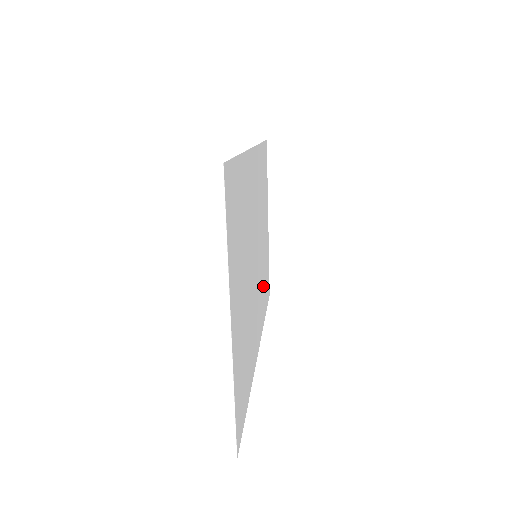
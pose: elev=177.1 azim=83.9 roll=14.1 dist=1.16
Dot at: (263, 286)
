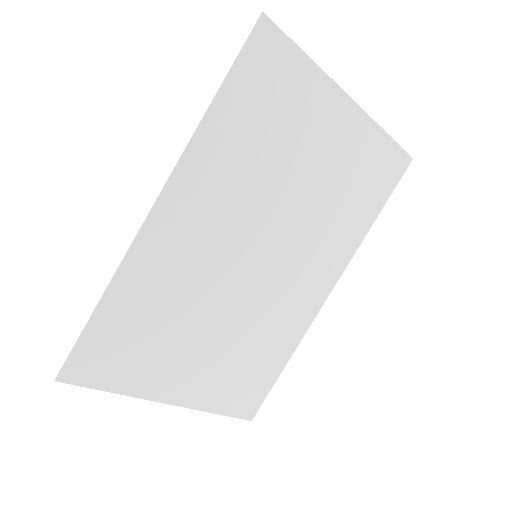
Dot at: (338, 215)
